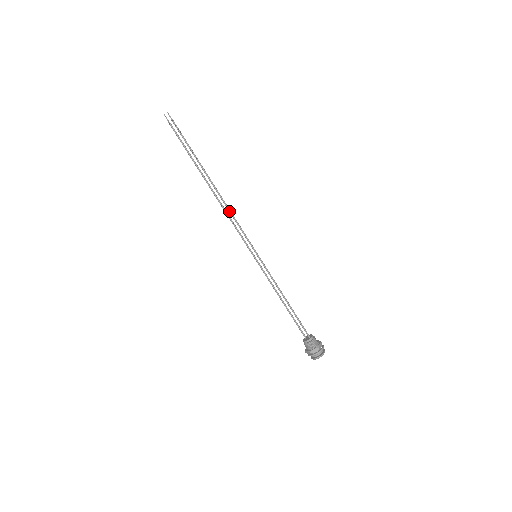
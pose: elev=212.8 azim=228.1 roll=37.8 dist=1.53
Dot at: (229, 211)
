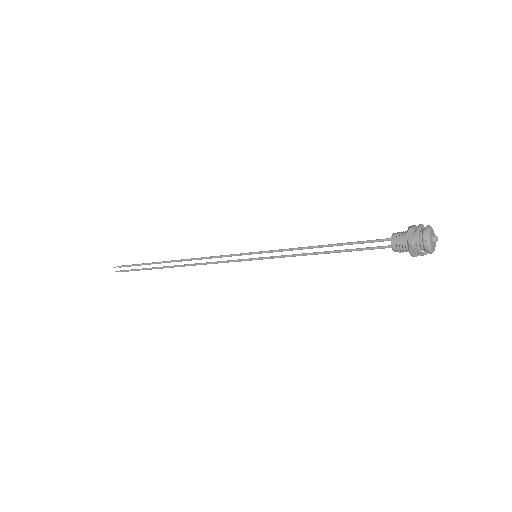
Dot at: (201, 259)
